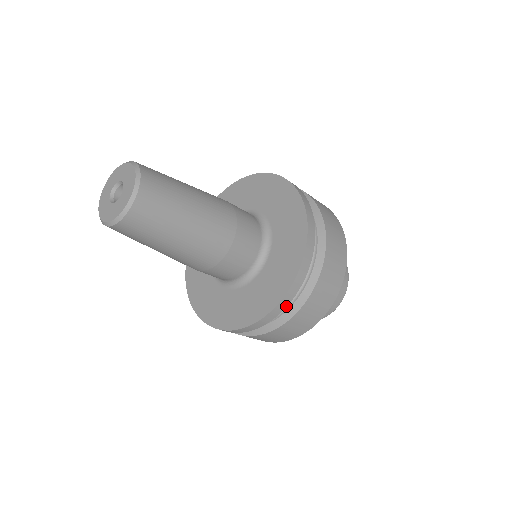
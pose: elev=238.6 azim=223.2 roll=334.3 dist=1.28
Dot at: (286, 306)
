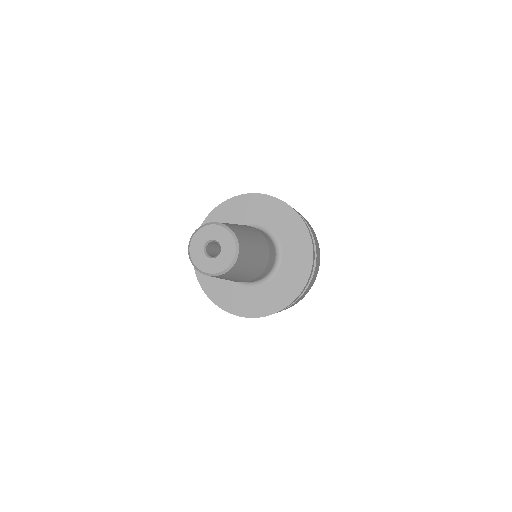
Dot at: occluded
